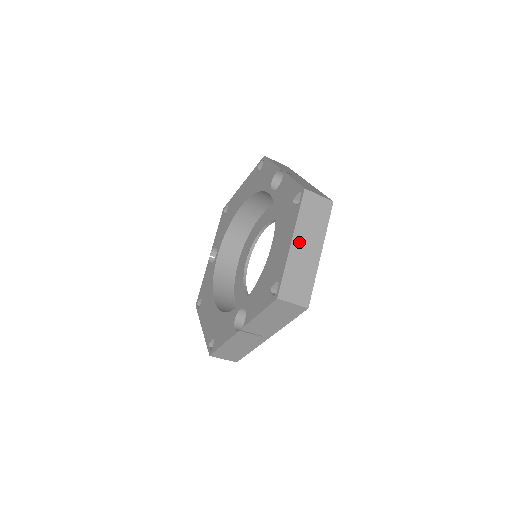
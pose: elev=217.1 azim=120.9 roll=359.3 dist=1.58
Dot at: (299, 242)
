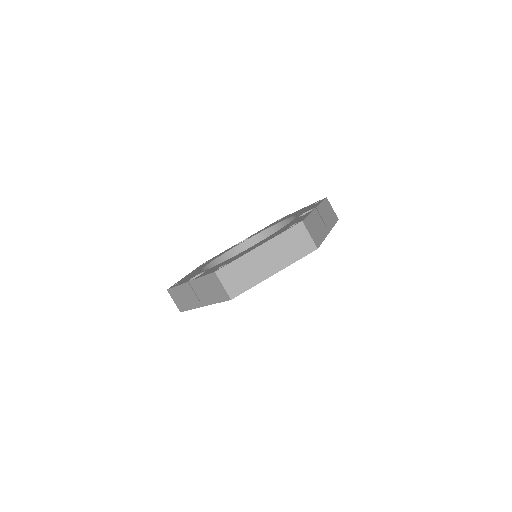
Dot at: (265, 251)
